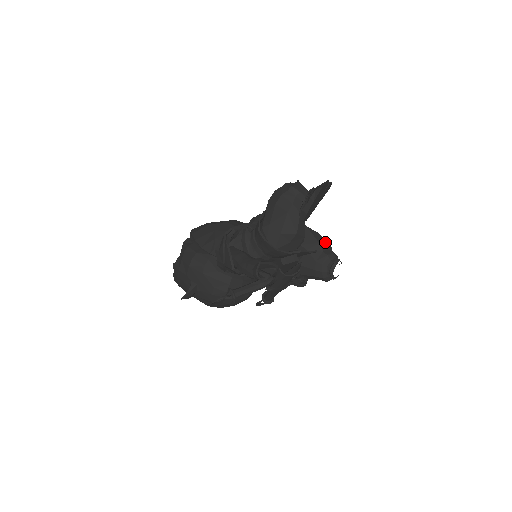
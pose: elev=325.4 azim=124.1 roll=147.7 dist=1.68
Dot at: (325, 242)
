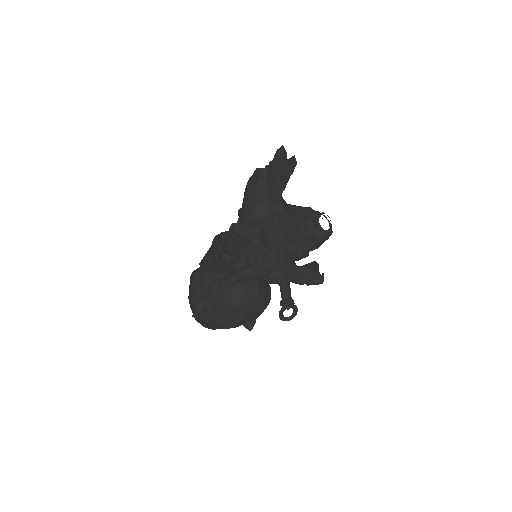
Dot at: (308, 208)
